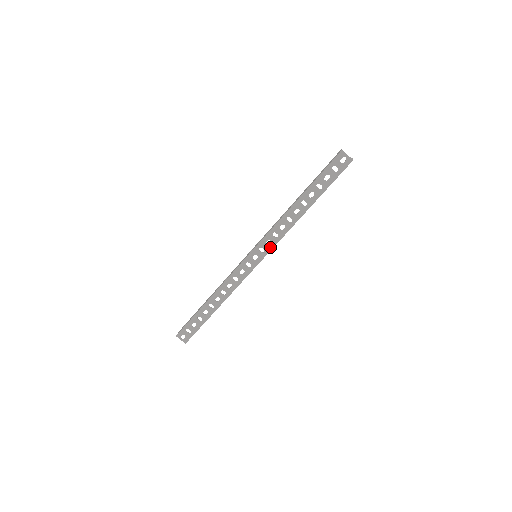
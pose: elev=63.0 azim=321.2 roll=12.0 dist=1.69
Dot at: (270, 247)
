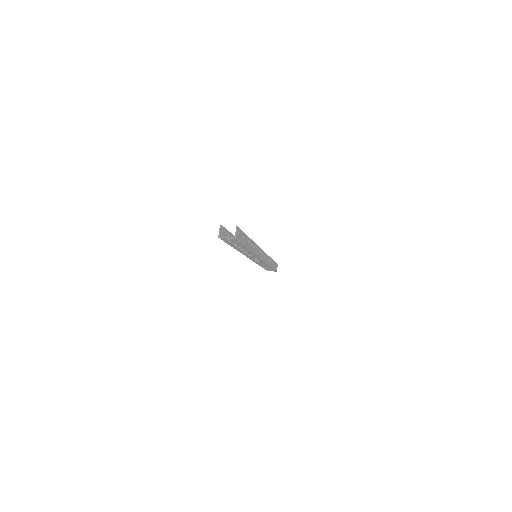
Dot at: occluded
